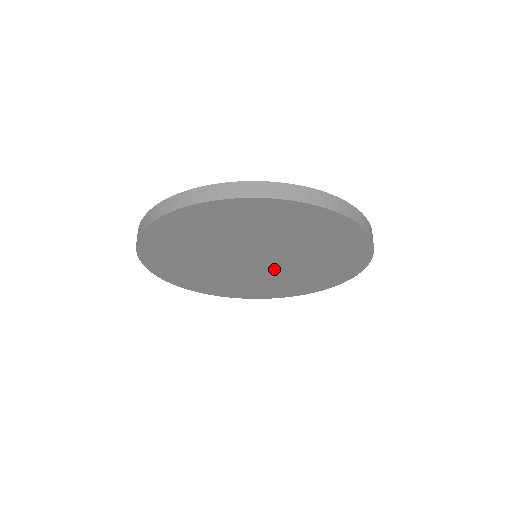
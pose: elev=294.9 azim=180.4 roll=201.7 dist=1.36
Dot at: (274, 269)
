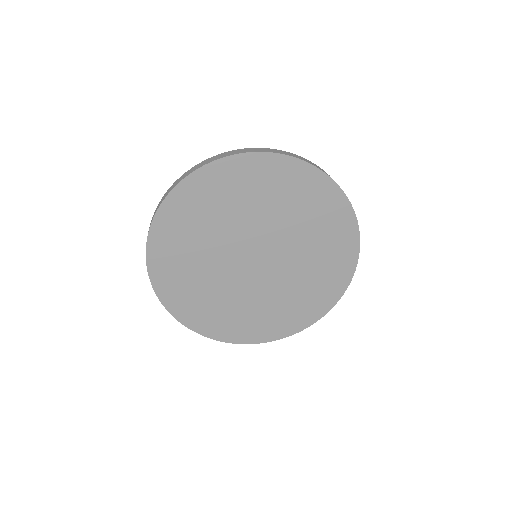
Dot at: (283, 254)
